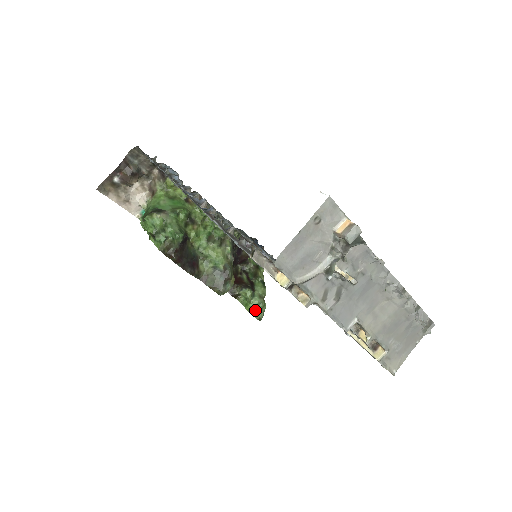
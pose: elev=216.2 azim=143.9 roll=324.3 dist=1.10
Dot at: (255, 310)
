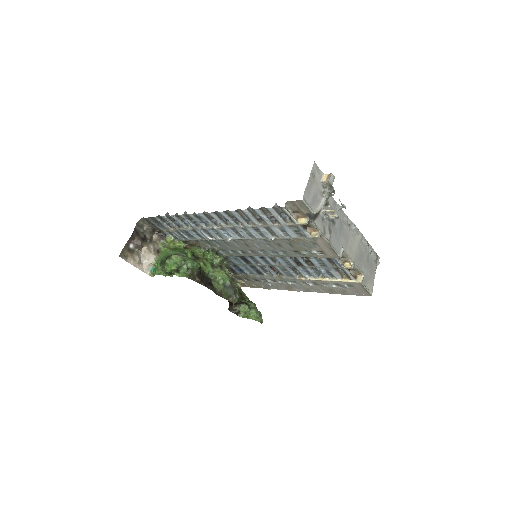
Dot at: (256, 317)
